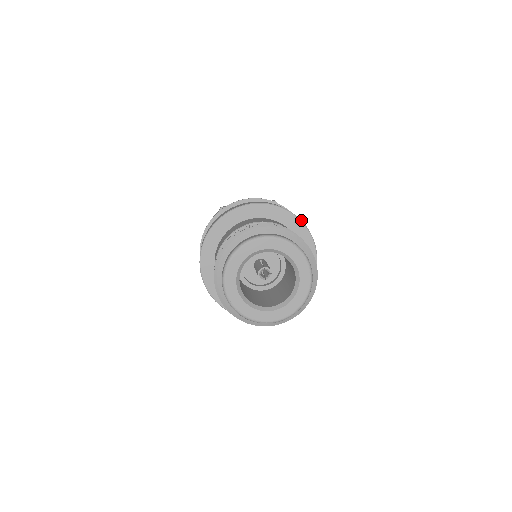
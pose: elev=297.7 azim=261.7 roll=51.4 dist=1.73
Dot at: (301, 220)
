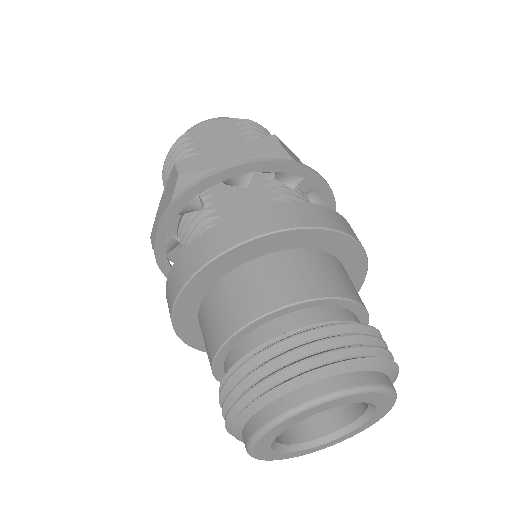
Dot at: (351, 236)
